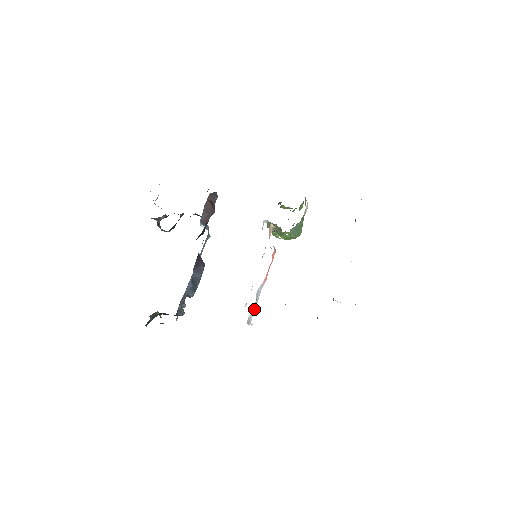
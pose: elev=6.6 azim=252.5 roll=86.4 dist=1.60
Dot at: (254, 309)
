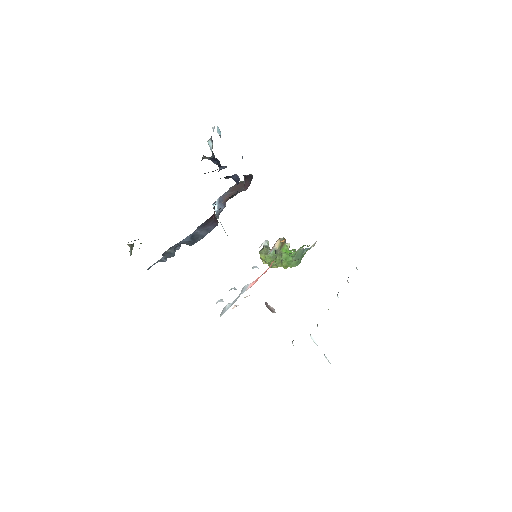
Dot at: (232, 303)
